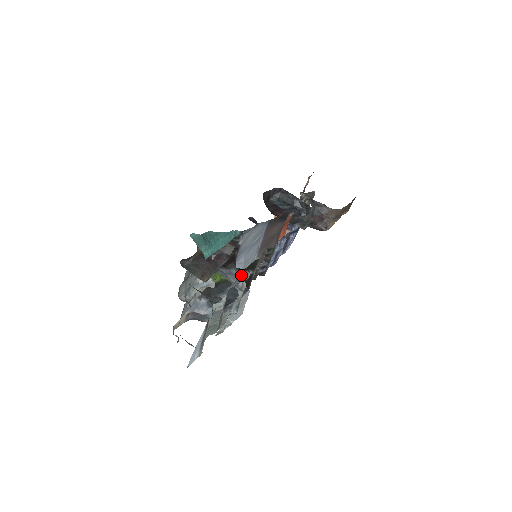
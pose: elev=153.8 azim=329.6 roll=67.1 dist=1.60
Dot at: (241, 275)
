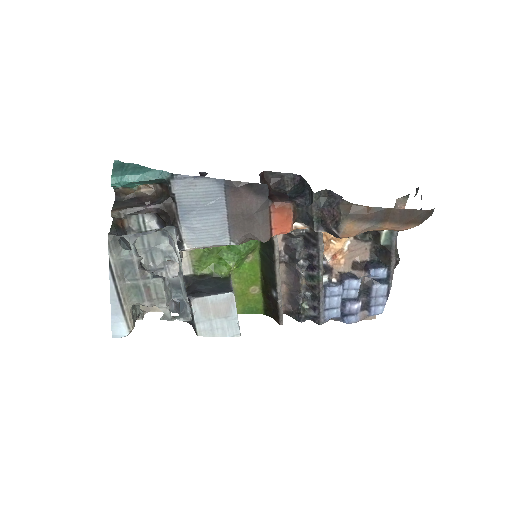
Dot at: occluded
